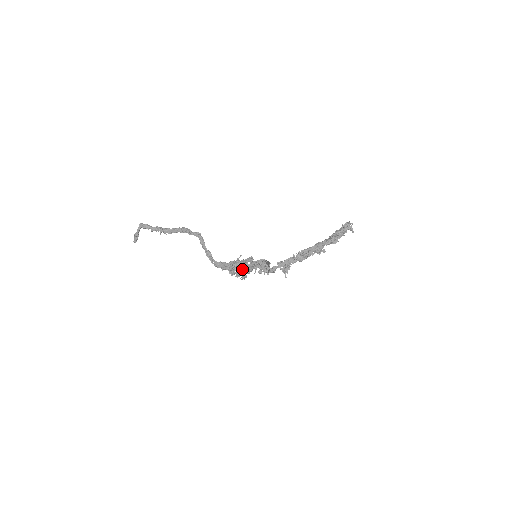
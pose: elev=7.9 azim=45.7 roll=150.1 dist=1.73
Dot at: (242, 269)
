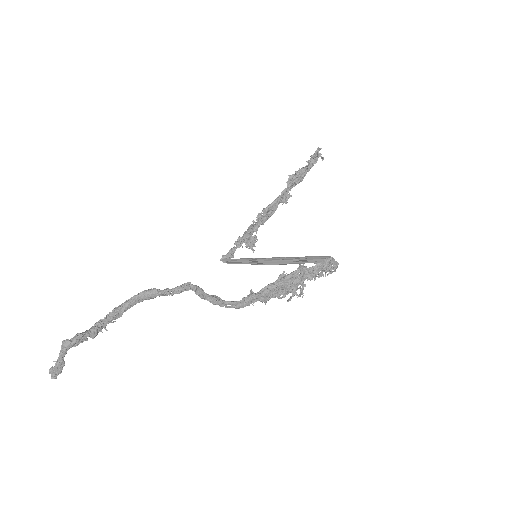
Dot at: (290, 287)
